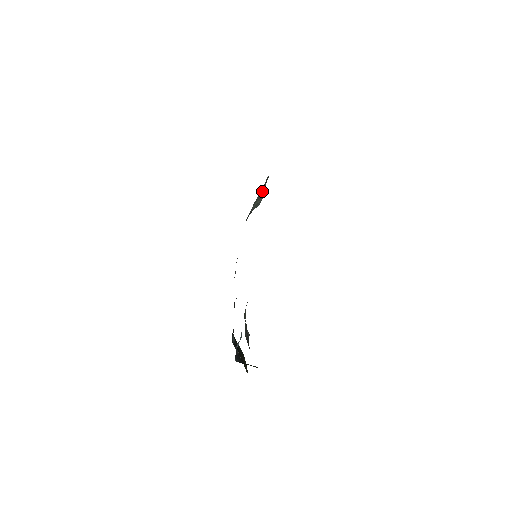
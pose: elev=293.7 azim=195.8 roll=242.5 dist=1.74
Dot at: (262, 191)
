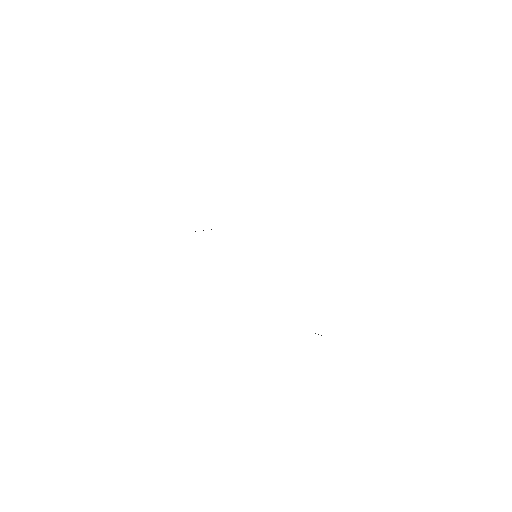
Dot at: occluded
